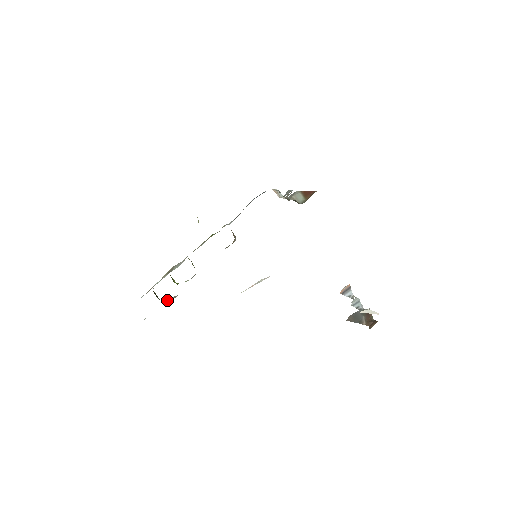
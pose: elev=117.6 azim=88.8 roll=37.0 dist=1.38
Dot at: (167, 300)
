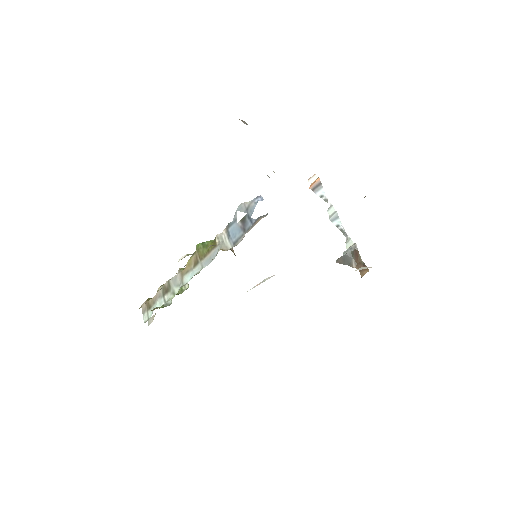
Dot at: (168, 305)
